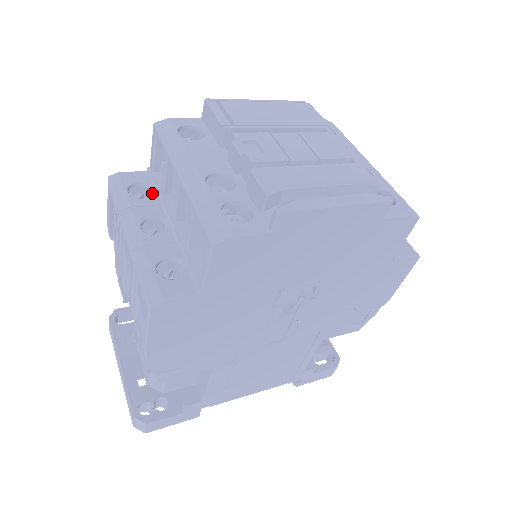
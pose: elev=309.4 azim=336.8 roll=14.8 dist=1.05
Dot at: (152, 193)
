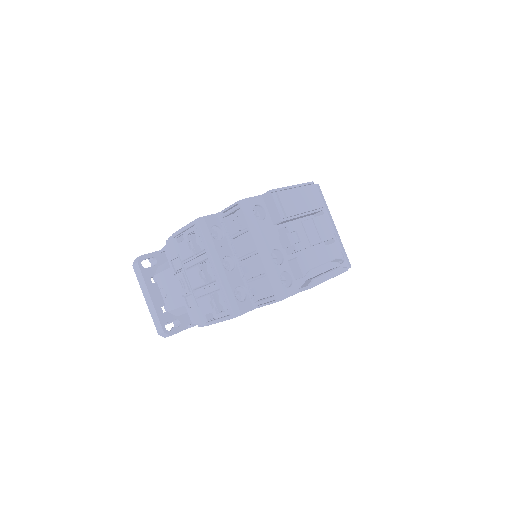
Dot at: occluded
